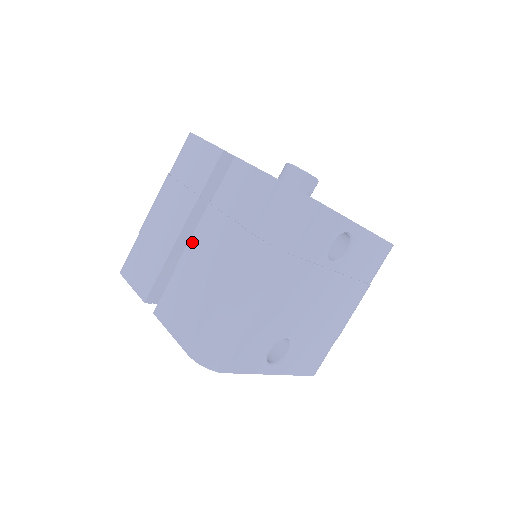
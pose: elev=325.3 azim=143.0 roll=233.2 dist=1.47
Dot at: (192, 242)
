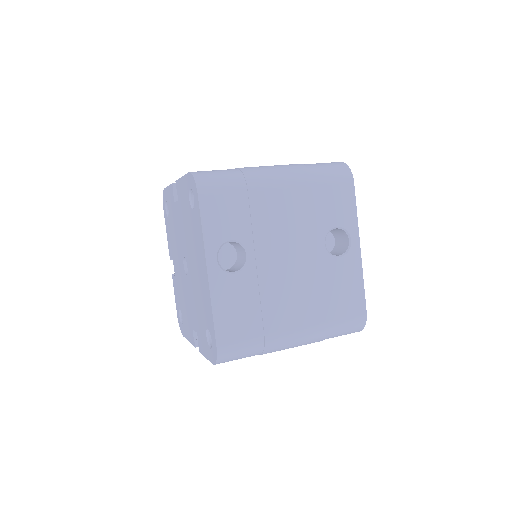
Dot at: occluded
